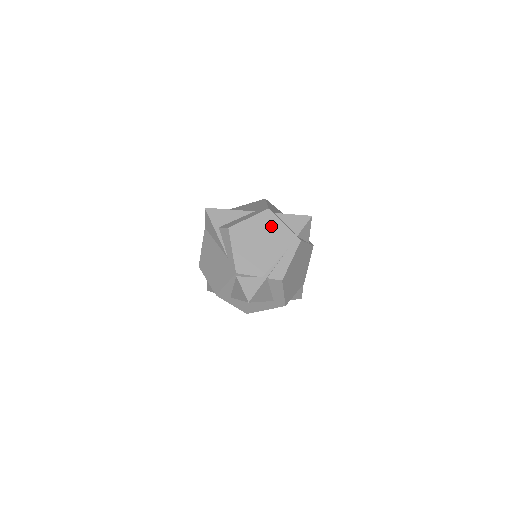
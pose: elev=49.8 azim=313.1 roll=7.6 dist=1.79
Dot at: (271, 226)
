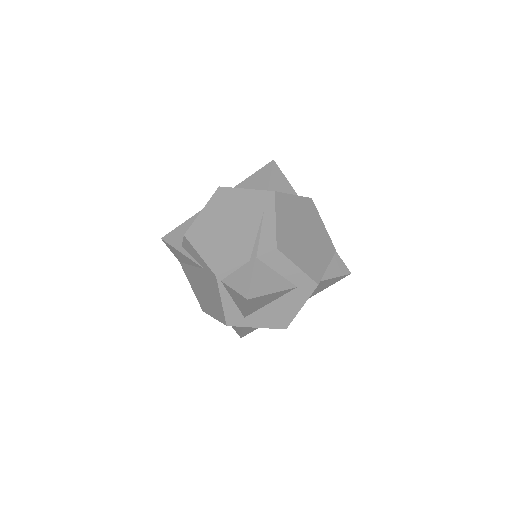
Dot at: (231, 201)
